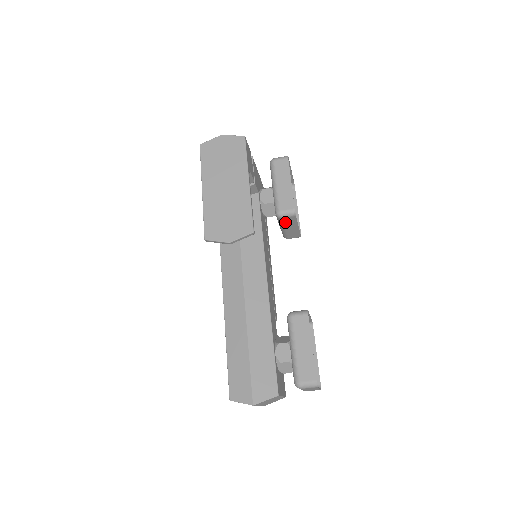
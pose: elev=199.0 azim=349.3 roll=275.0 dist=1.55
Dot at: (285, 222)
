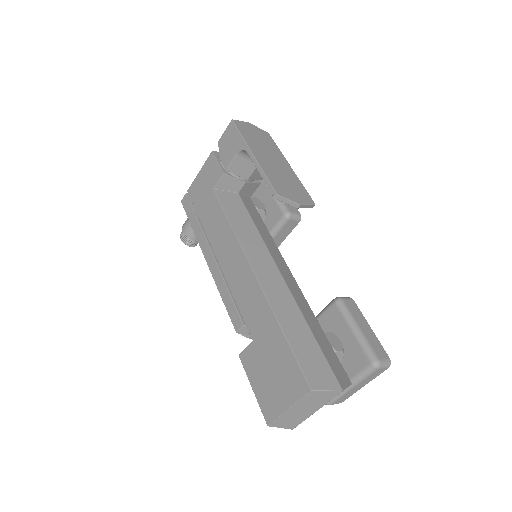
Dot at: (284, 228)
